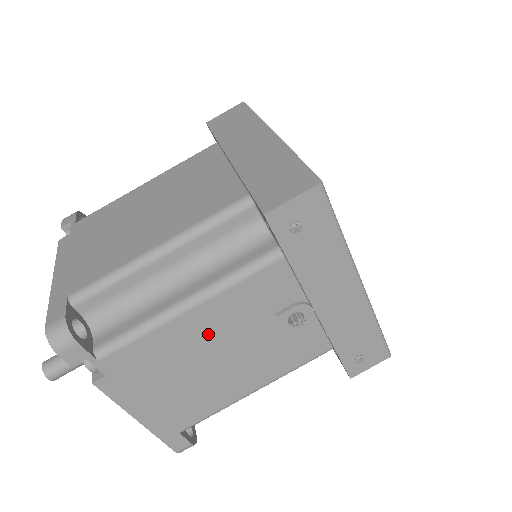
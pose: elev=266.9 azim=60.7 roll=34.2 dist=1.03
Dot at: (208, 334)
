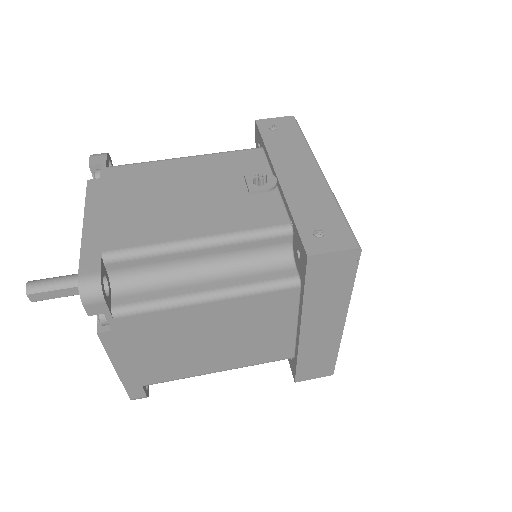
Dot at: (187, 176)
